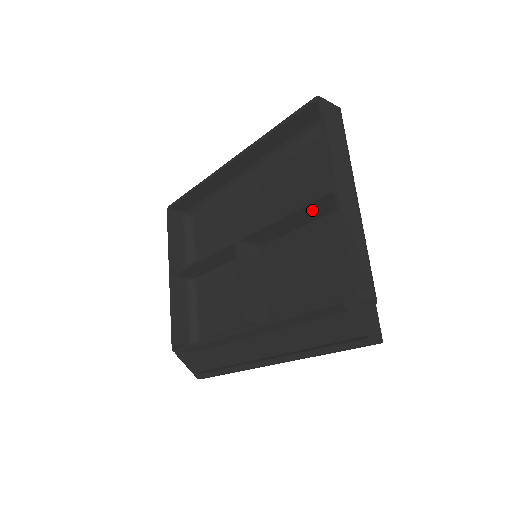
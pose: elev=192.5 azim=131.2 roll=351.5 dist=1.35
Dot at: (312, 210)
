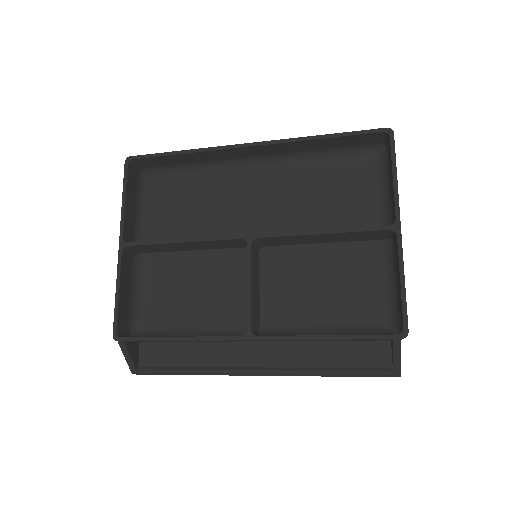
Dot at: (354, 235)
